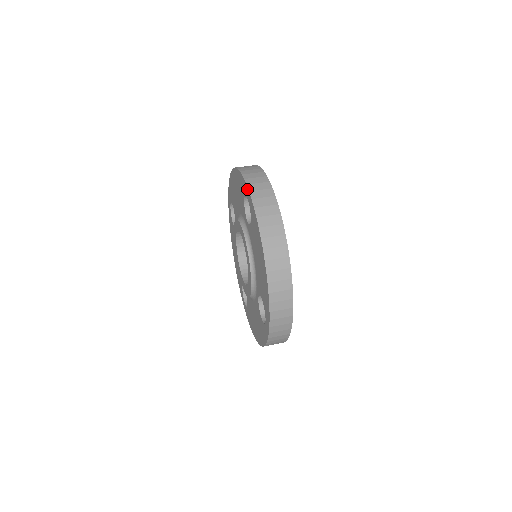
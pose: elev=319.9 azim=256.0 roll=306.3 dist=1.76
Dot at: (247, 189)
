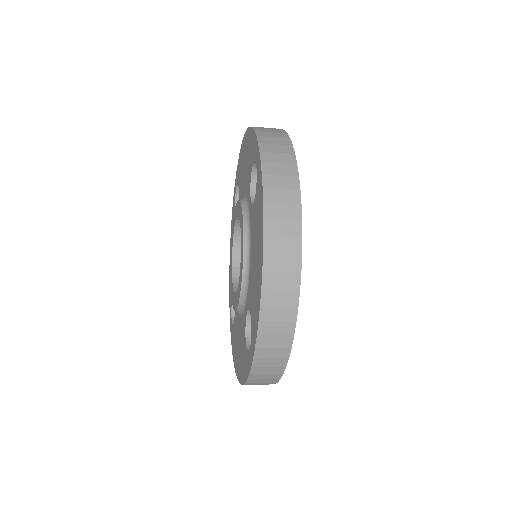
Dot at: (258, 149)
